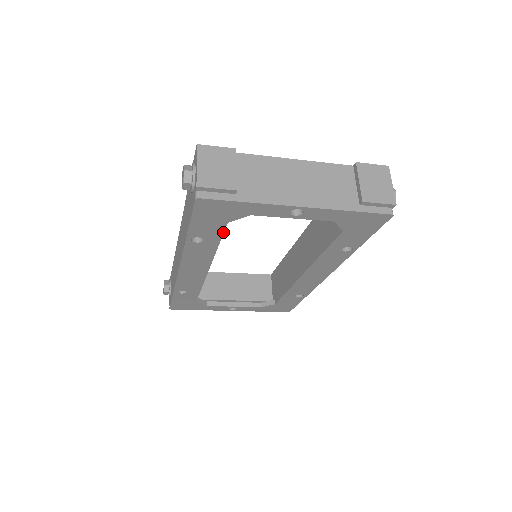
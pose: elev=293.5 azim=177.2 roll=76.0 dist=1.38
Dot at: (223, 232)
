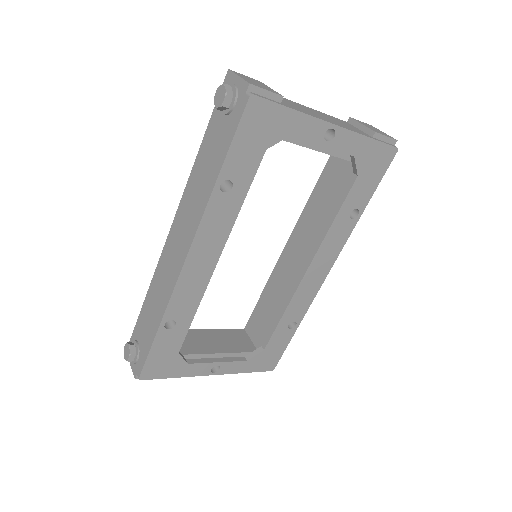
Dot at: (256, 170)
